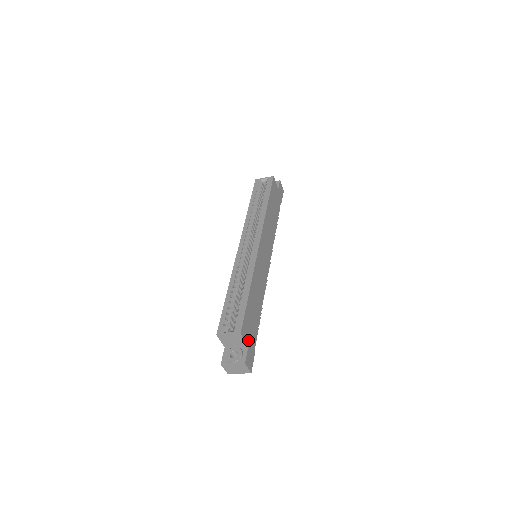
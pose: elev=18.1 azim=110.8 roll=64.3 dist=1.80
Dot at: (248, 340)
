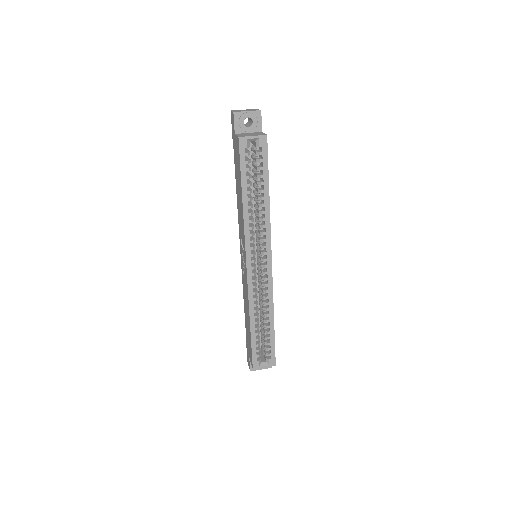
Dot at: occluded
